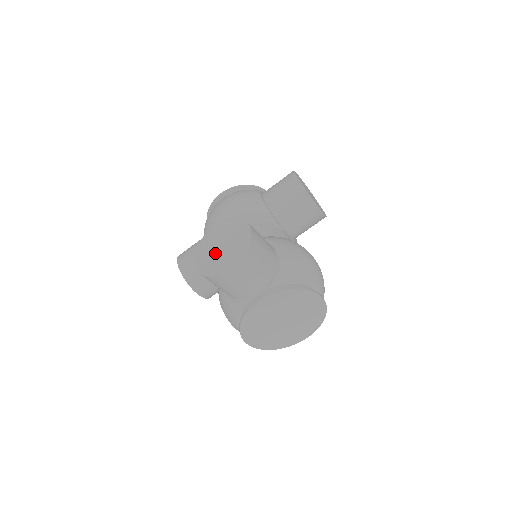
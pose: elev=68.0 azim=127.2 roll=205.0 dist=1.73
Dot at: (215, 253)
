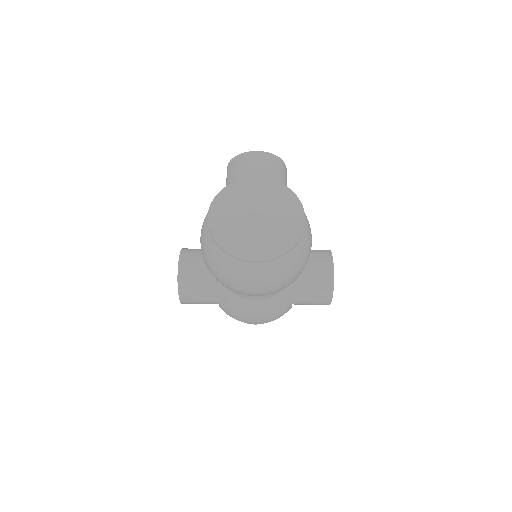
Dot at: occluded
